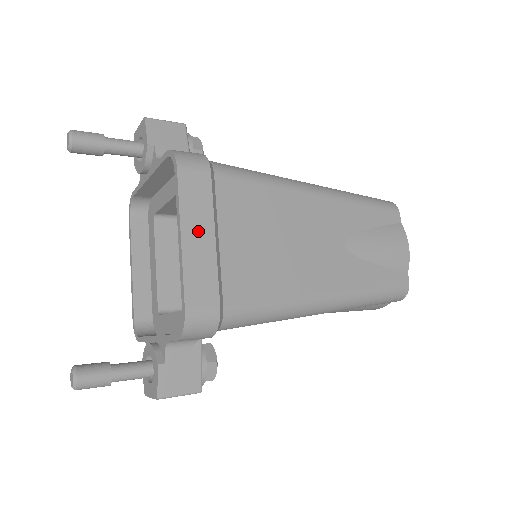
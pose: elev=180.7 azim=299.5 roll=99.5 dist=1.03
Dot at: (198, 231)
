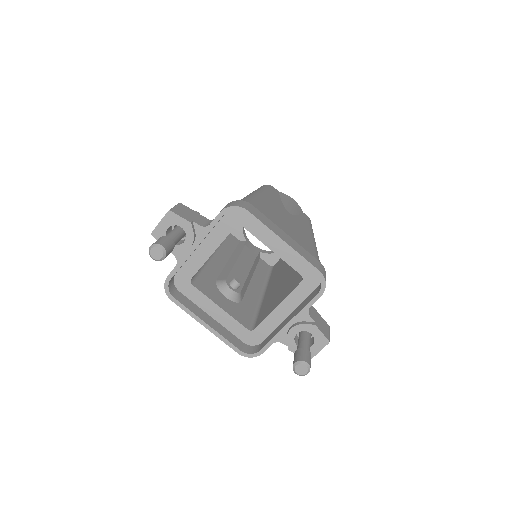
Dot at: (282, 235)
